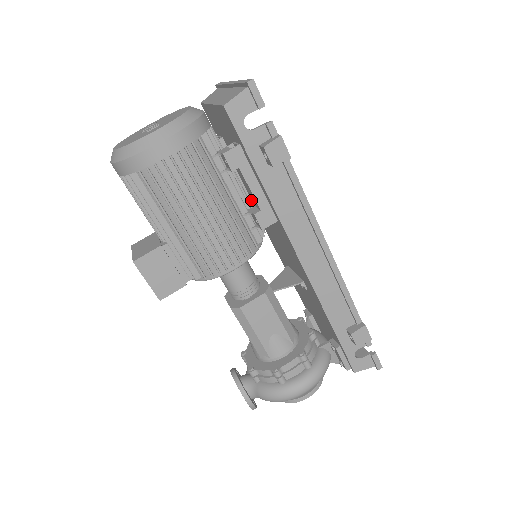
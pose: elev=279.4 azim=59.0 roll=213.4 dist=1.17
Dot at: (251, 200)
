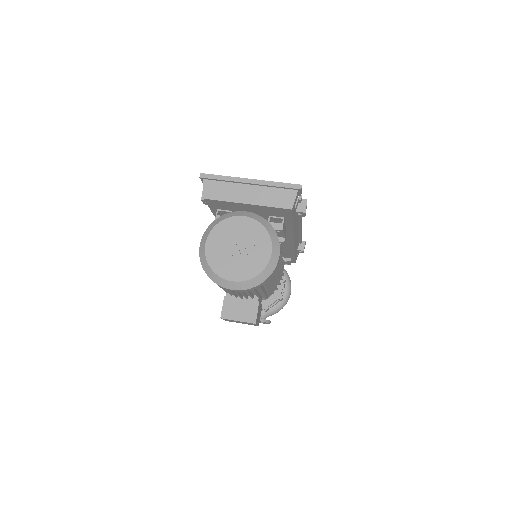
Dot at: occluded
